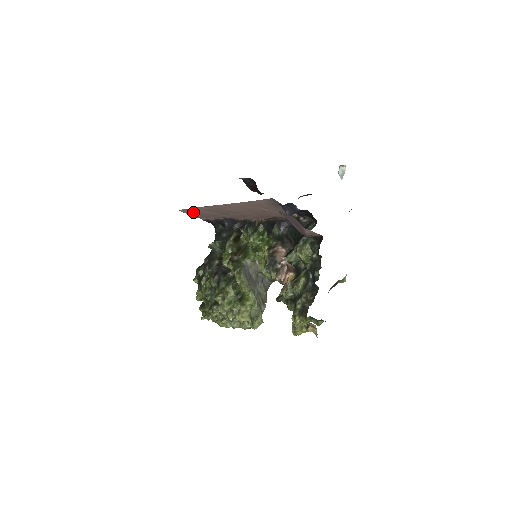
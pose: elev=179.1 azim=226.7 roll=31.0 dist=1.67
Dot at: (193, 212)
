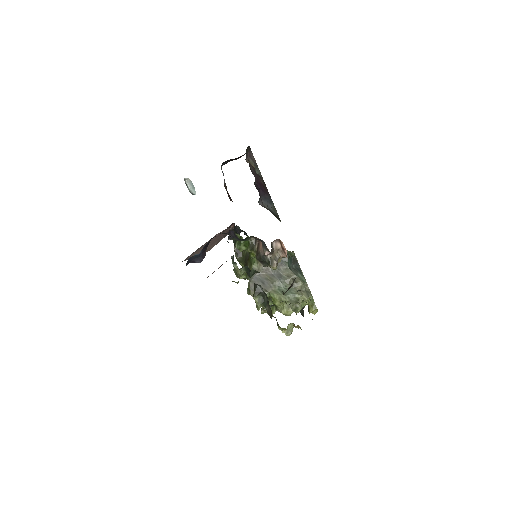
Dot at: occluded
